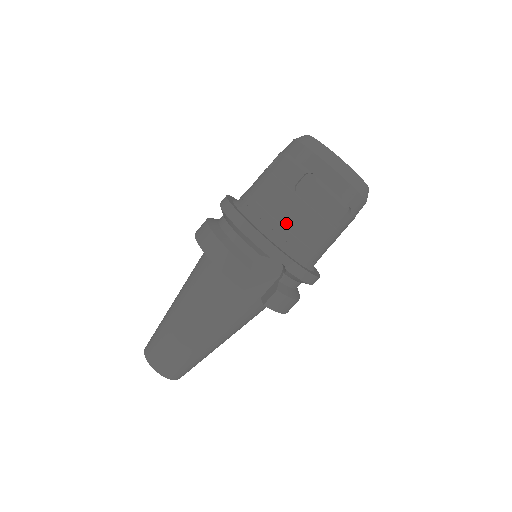
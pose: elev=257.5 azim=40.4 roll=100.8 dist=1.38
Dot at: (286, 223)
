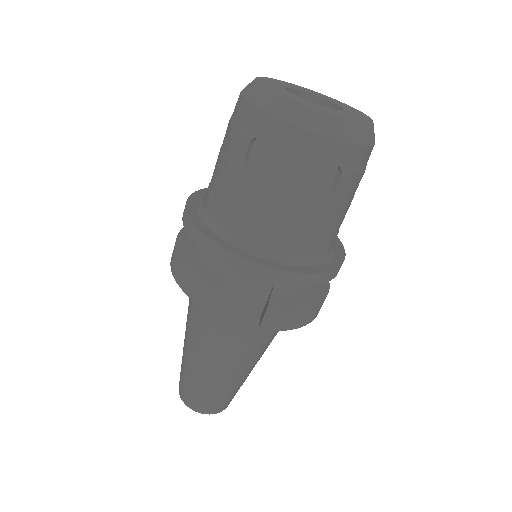
Dot at: (249, 218)
